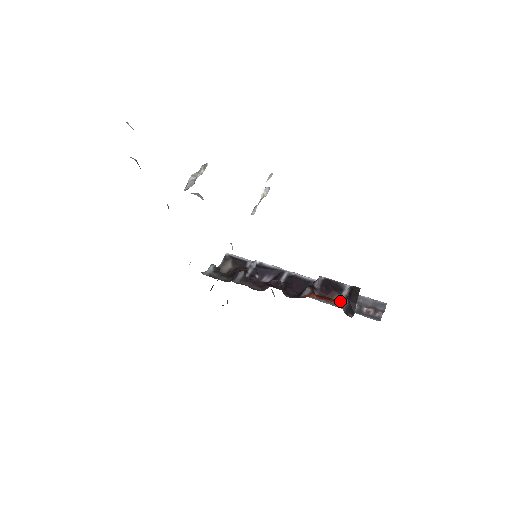
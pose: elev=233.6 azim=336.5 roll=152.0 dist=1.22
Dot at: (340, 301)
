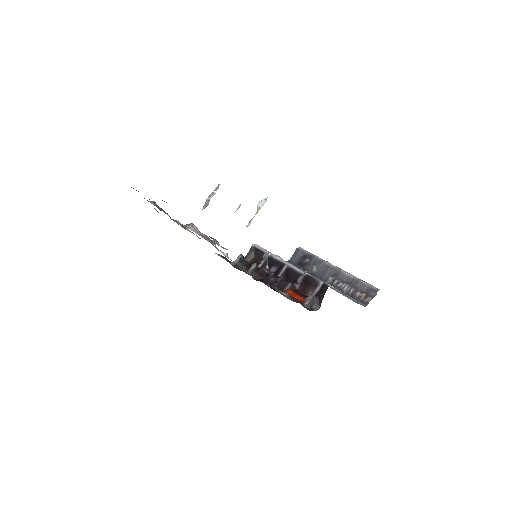
Dot at: (305, 298)
